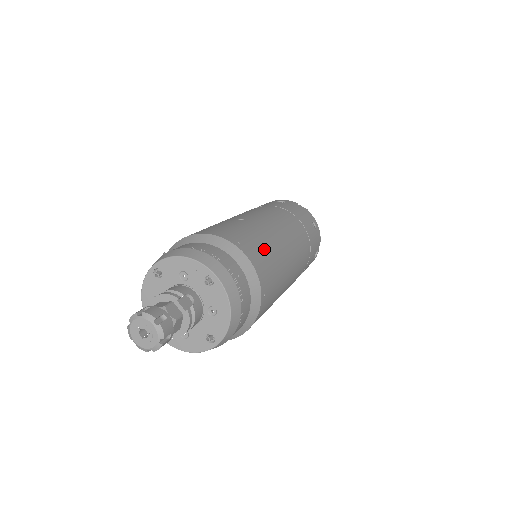
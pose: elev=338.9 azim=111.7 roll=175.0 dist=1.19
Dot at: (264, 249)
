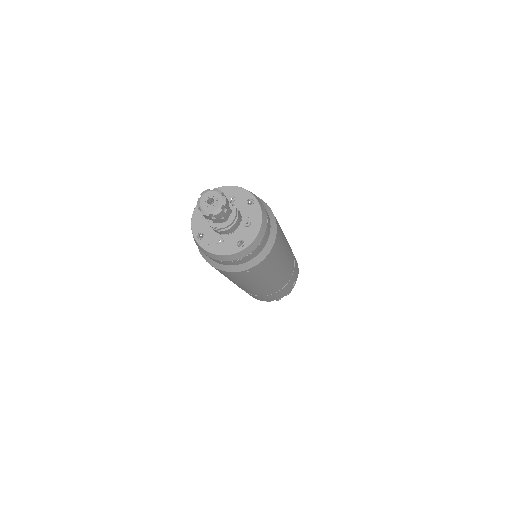
Dot at: (277, 221)
